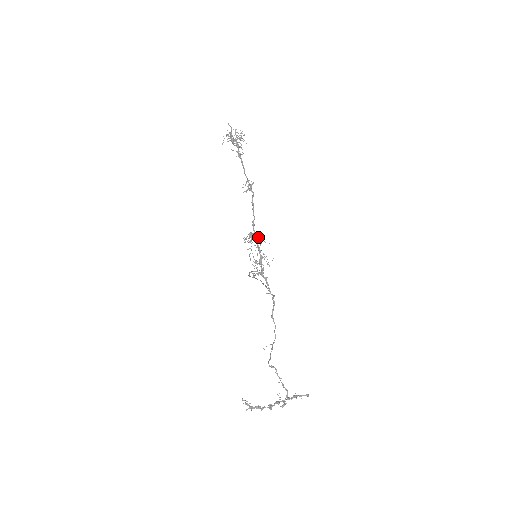
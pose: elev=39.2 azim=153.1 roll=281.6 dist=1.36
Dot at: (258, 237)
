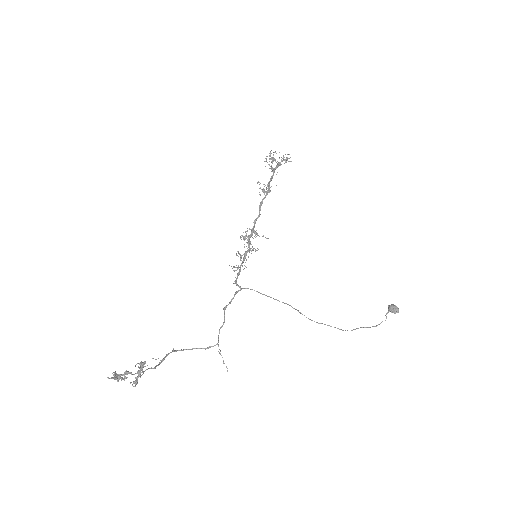
Dot at: (255, 232)
